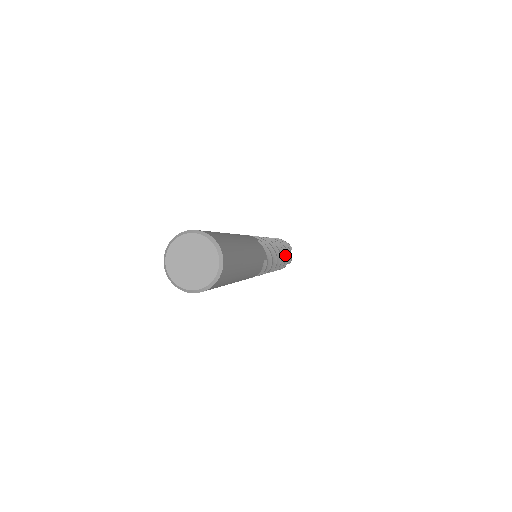
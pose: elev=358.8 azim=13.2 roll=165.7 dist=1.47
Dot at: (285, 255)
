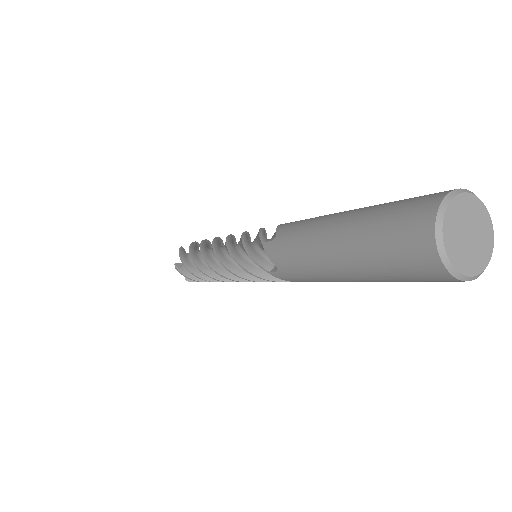
Dot at: occluded
